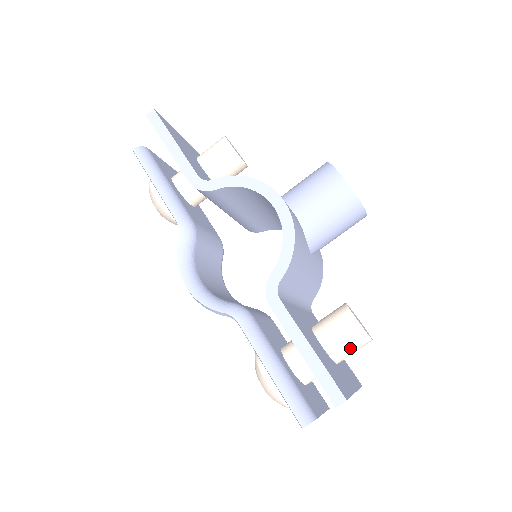
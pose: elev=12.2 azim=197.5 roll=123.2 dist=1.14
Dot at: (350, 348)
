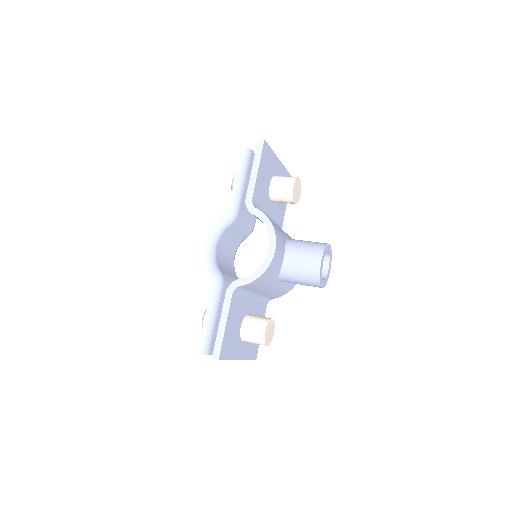
Dot at: (252, 340)
